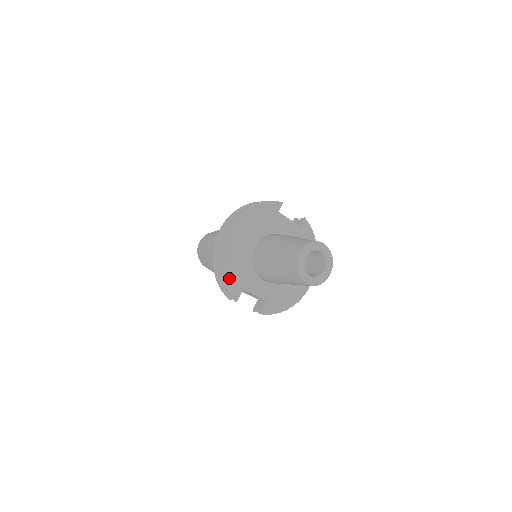
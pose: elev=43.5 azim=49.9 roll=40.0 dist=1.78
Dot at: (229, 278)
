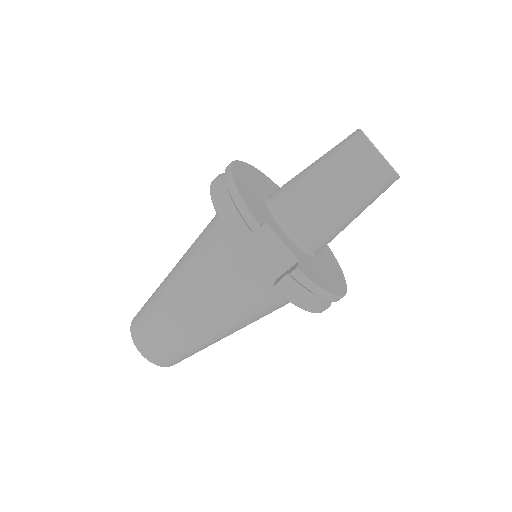
Dot at: (244, 196)
